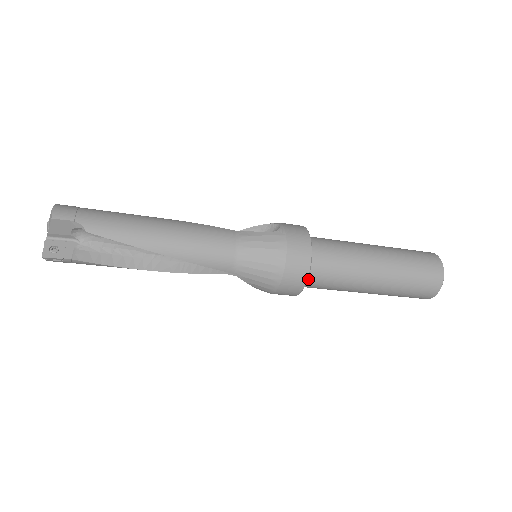
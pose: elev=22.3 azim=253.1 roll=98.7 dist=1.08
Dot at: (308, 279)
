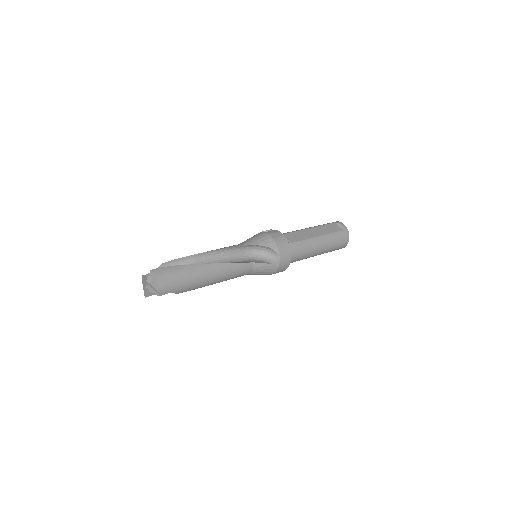
Dot at: occluded
